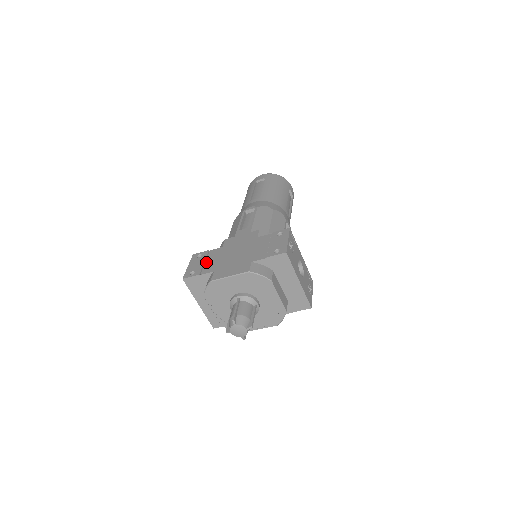
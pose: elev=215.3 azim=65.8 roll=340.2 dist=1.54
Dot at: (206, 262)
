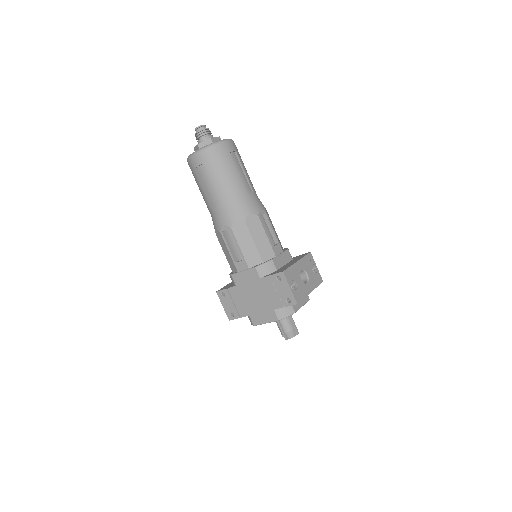
Dot at: (235, 304)
